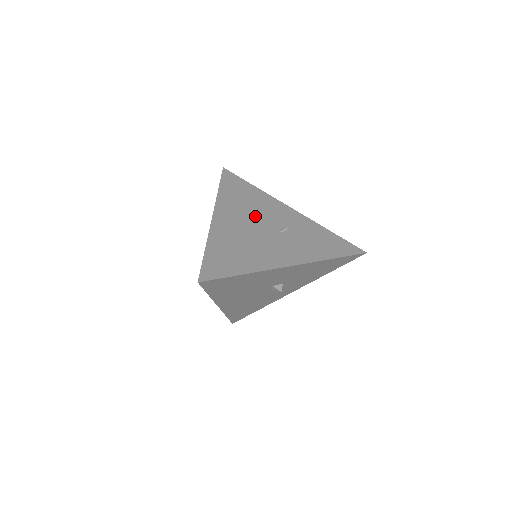
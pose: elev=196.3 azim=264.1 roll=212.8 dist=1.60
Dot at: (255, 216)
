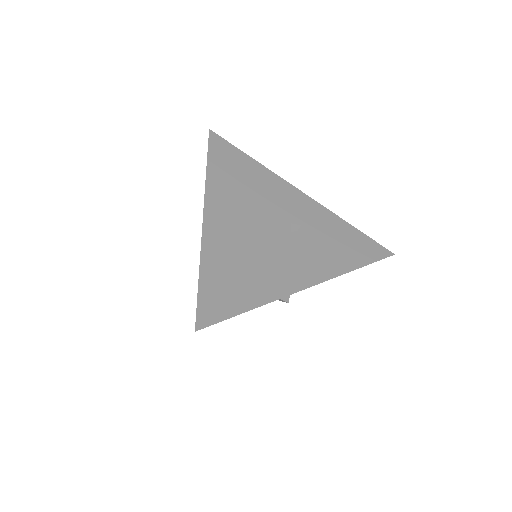
Dot at: (258, 209)
